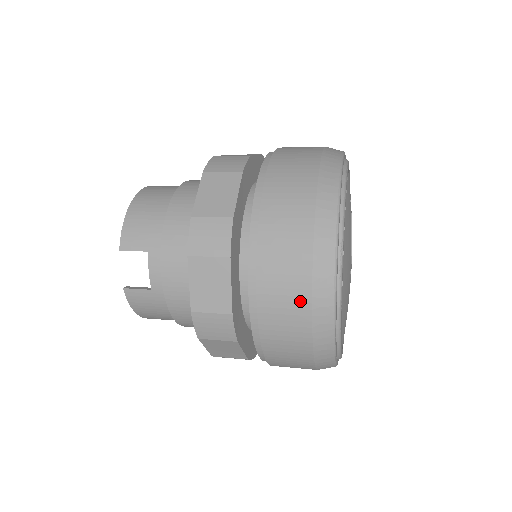
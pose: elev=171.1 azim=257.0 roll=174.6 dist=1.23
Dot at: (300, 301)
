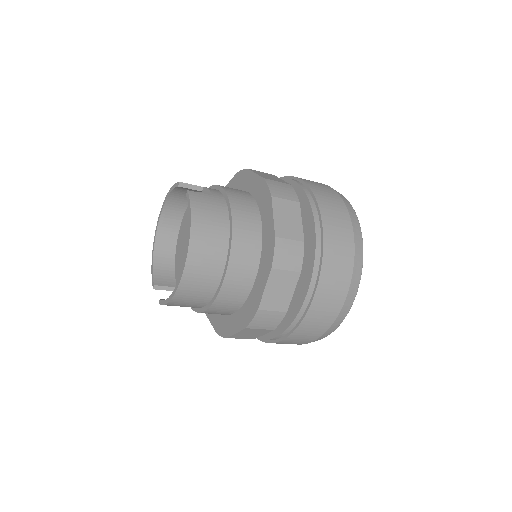
Dot at: (325, 186)
